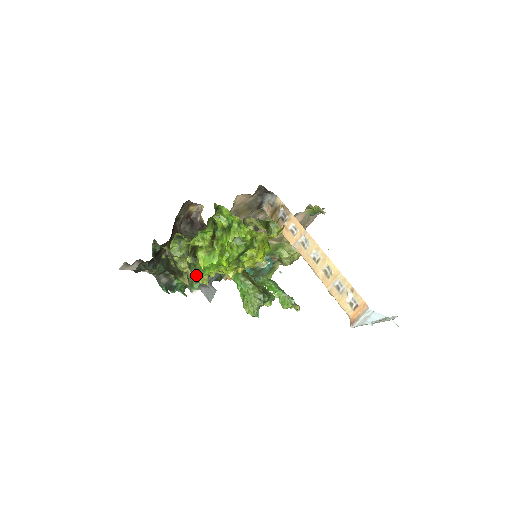
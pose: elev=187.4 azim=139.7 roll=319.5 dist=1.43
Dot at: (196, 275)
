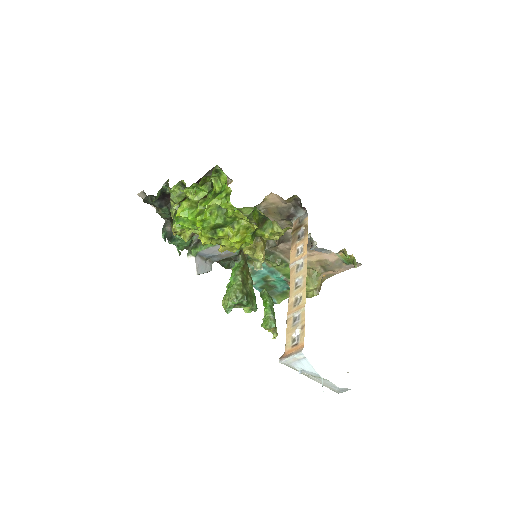
Dot at: (175, 223)
